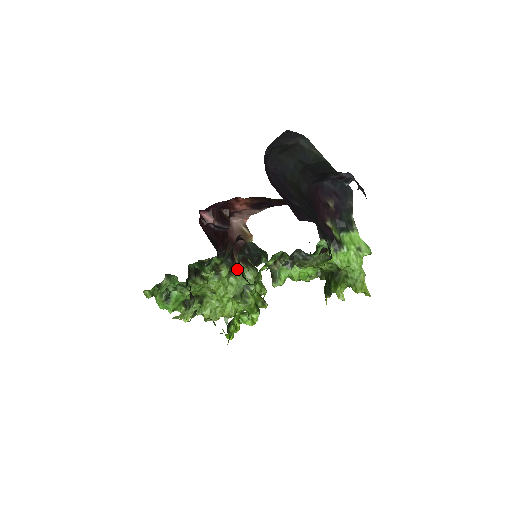
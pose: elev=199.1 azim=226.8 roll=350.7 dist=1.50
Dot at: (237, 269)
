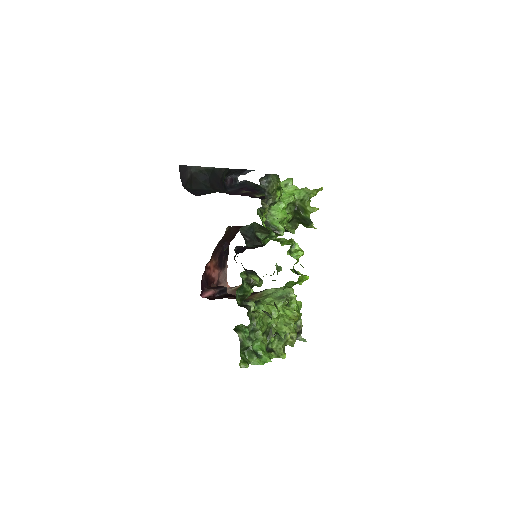
Dot at: (262, 297)
